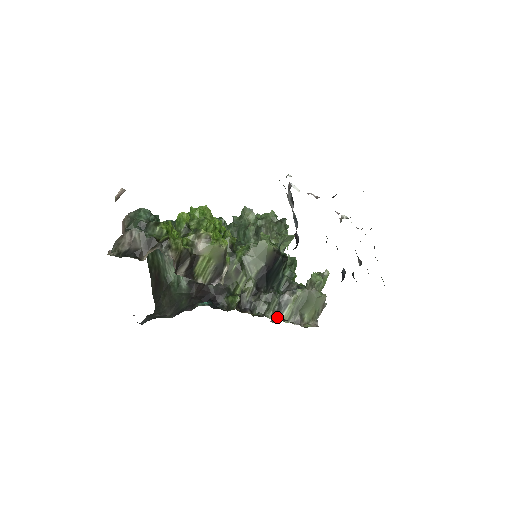
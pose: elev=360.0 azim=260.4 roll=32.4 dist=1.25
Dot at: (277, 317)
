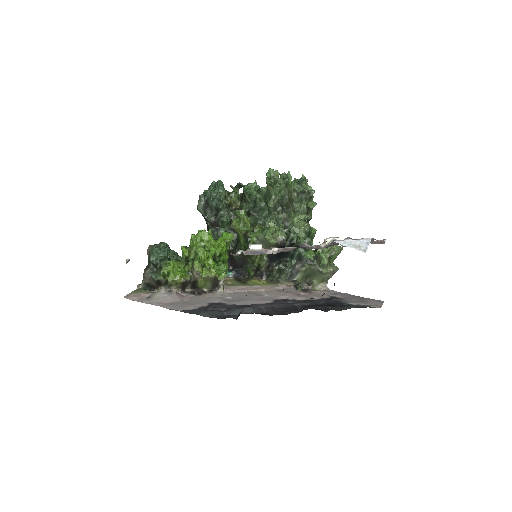
Dot at: (292, 278)
